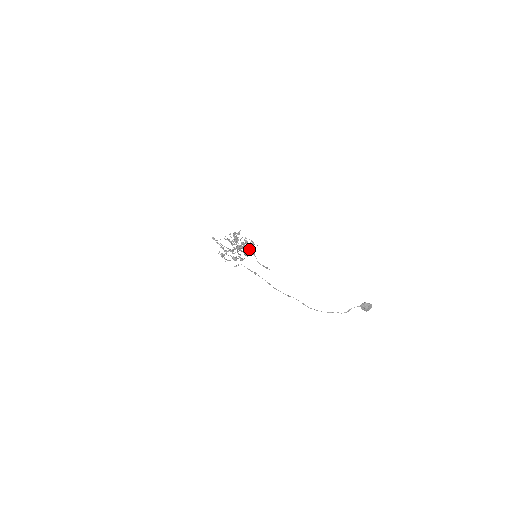
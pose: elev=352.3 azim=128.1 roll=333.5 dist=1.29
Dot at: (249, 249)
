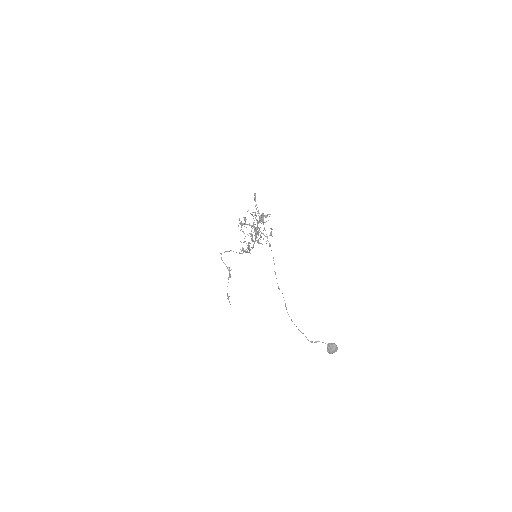
Dot at: (259, 242)
